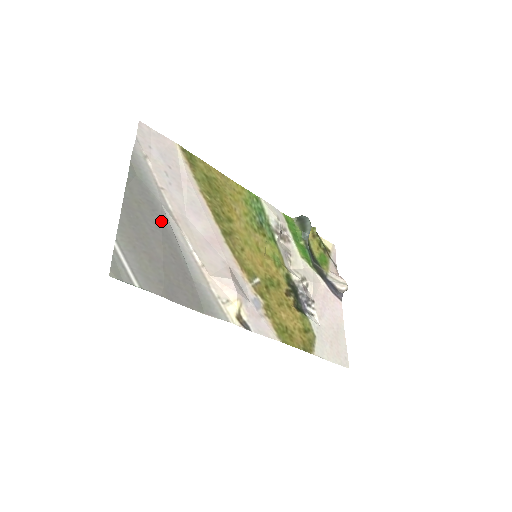
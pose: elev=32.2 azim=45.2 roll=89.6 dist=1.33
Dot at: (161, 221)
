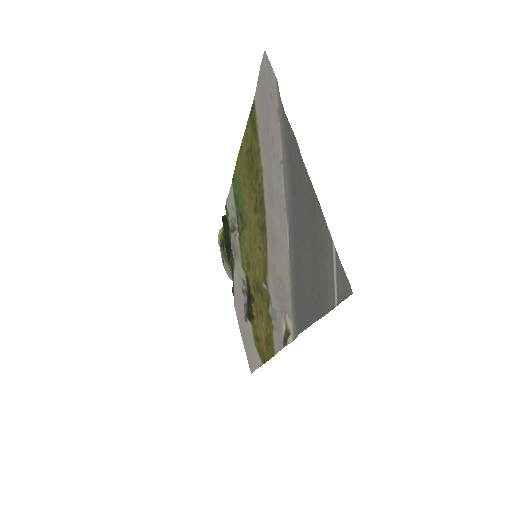
Dot at: (295, 210)
